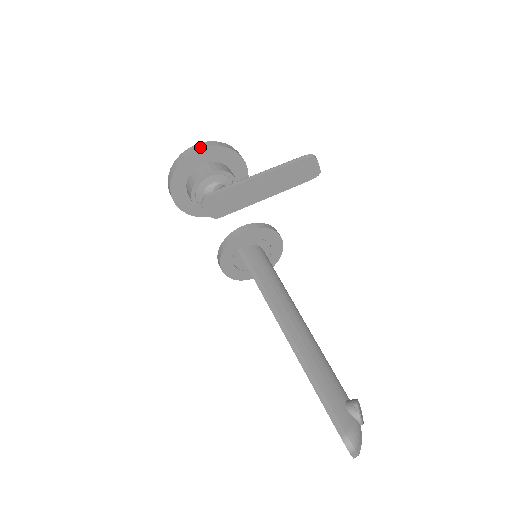
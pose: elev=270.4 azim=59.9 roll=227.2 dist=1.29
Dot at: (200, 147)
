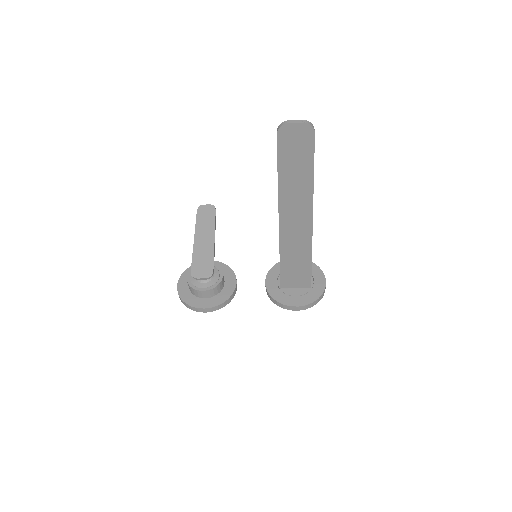
Dot at: (179, 280)
